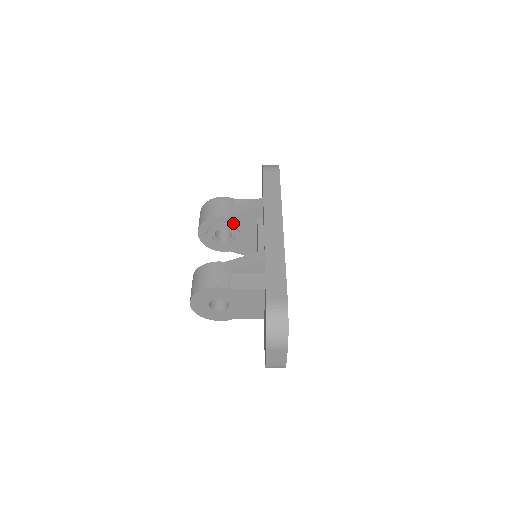
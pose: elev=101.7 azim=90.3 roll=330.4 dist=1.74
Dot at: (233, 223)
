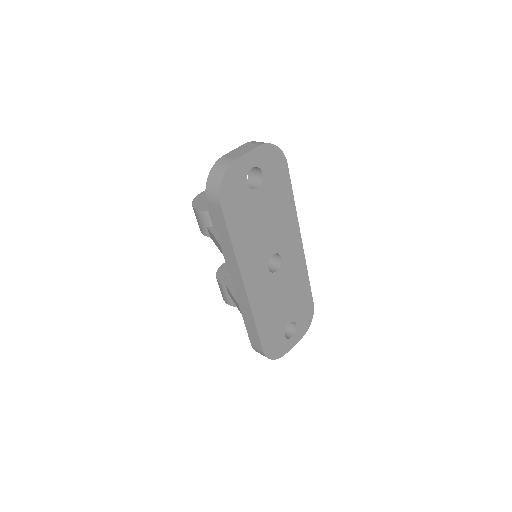
Dot at: occluded
